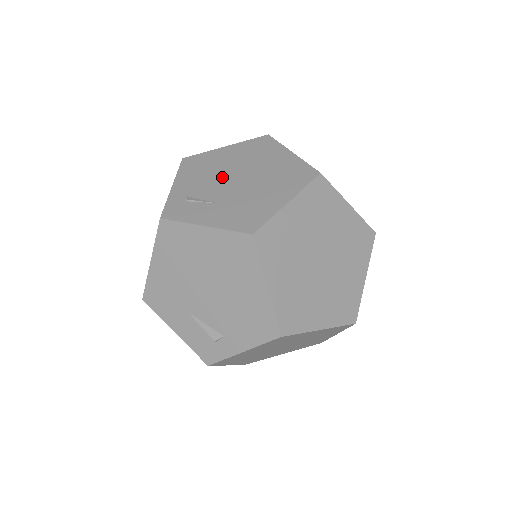
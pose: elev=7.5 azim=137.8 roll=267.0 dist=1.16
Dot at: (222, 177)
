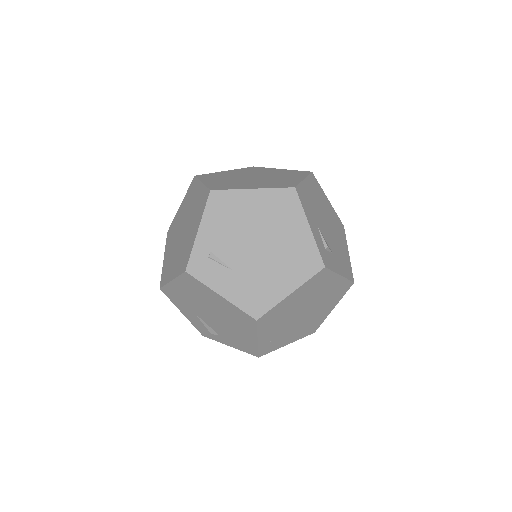
Dot at: (243, 237)
